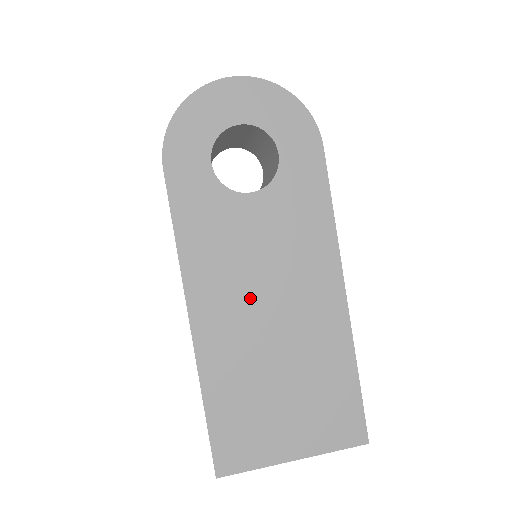
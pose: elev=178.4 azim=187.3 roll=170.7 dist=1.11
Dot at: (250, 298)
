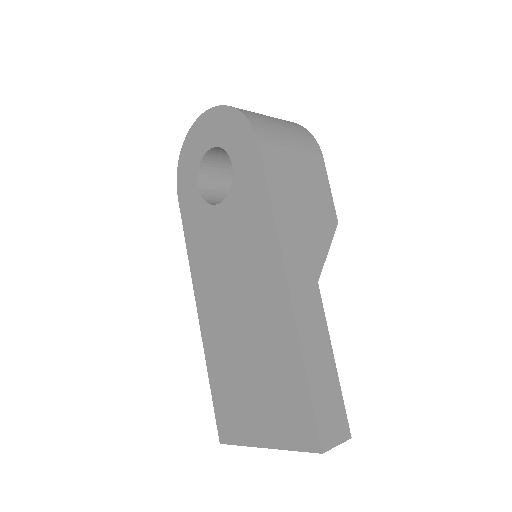
Dot at: (226, 293)
